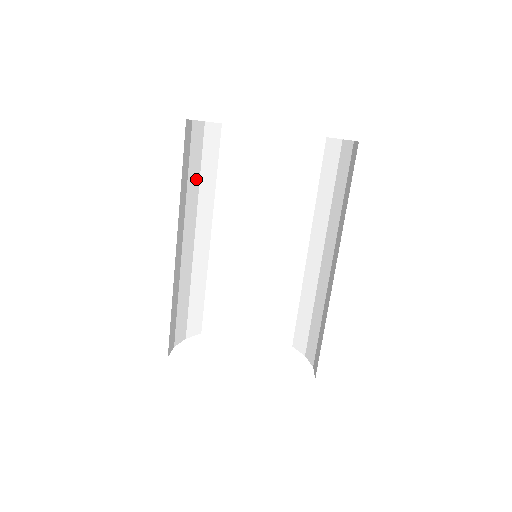
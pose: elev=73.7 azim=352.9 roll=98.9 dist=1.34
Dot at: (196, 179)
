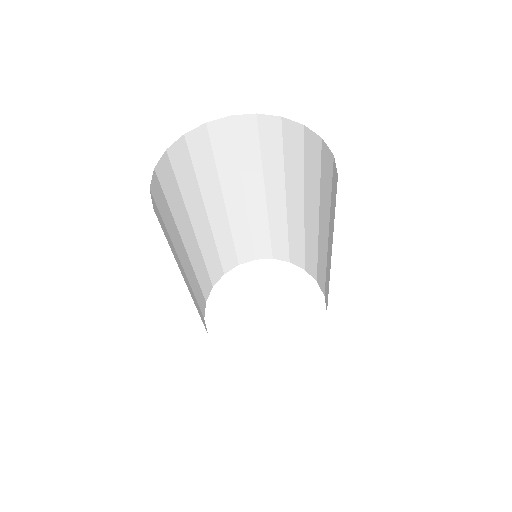
Dot at: (192, 182)
